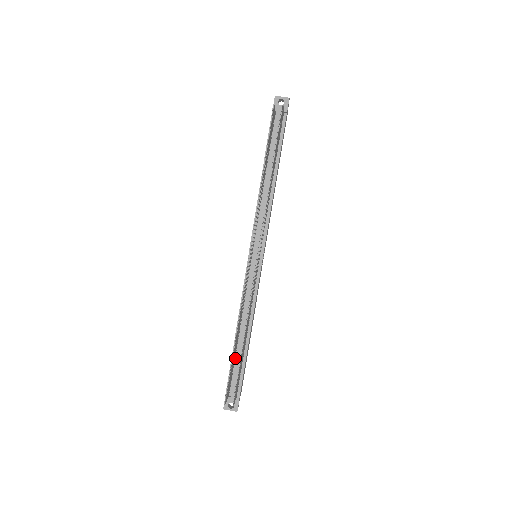
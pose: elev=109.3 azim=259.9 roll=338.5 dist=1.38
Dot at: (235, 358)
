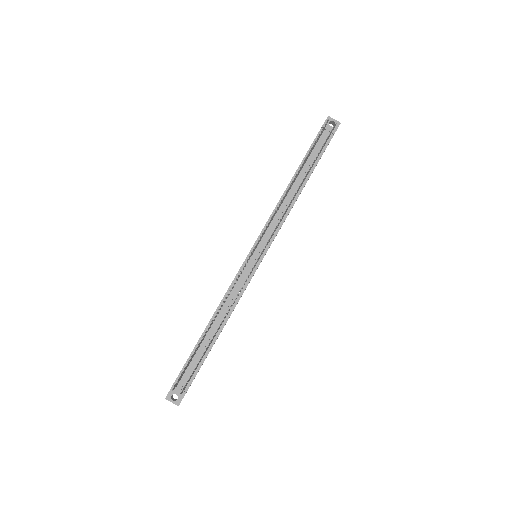
Dot at: (198, 349)
